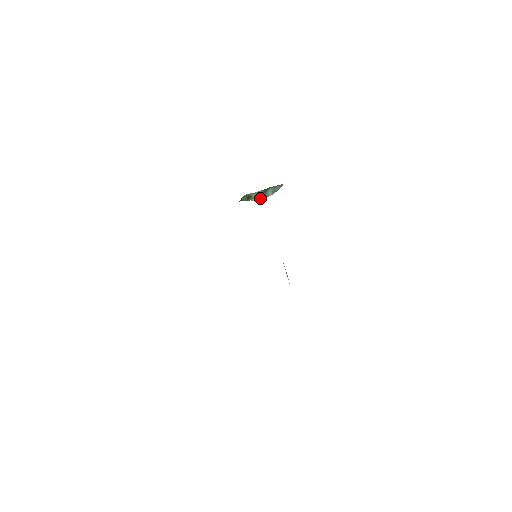
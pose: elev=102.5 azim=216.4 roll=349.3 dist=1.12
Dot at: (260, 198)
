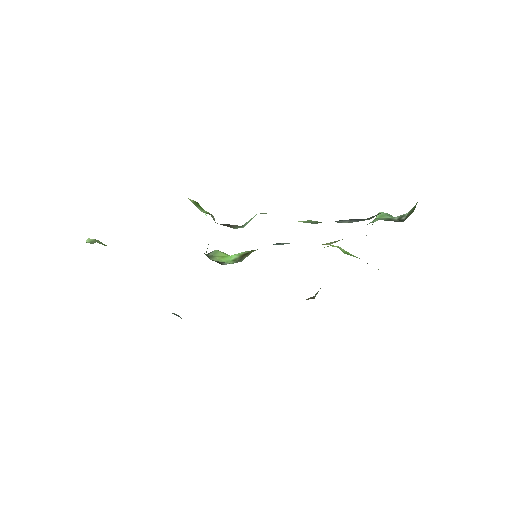
Dot at: occluded
